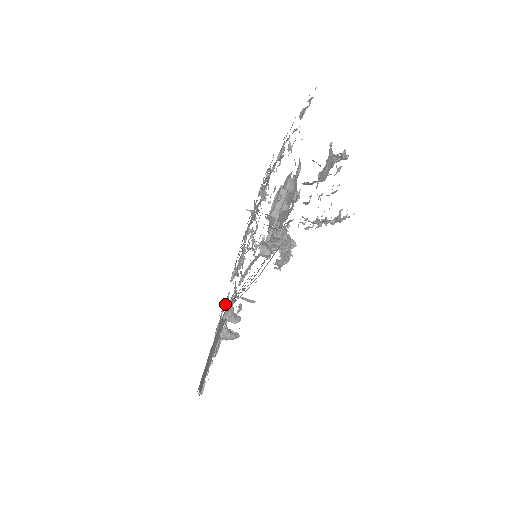
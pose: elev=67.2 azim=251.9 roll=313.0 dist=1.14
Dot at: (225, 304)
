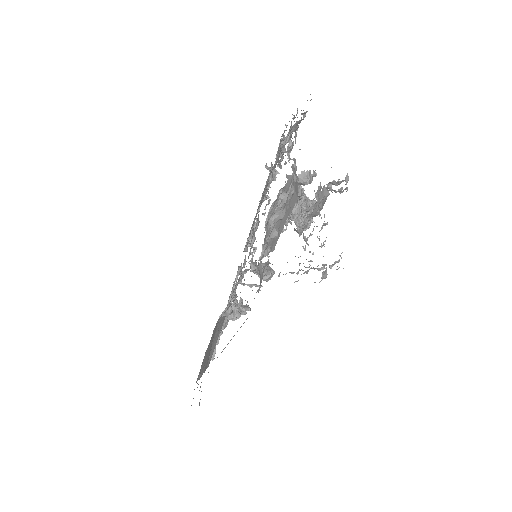
Dot at: occluded
